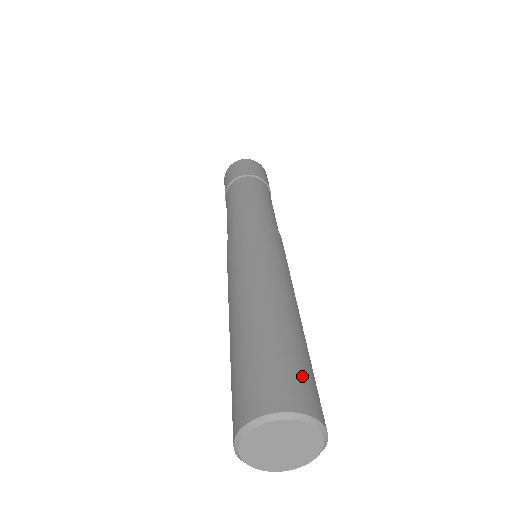
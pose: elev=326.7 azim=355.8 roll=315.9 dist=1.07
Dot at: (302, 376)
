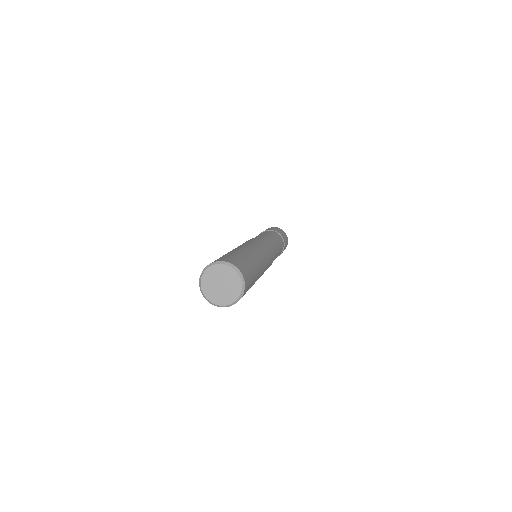
Dot at: (244, 264)
